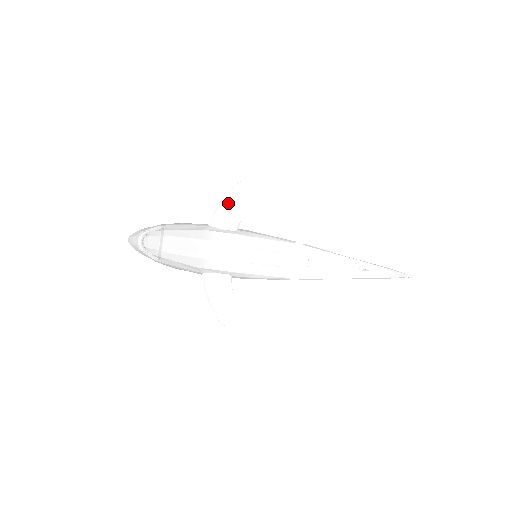
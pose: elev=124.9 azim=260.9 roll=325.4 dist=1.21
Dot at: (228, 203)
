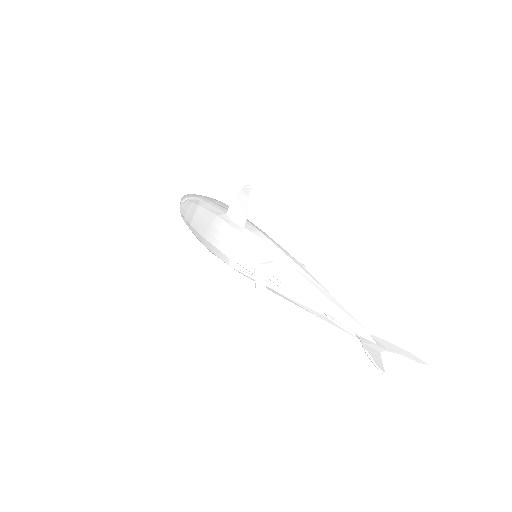
Dot at: (239, 200)
